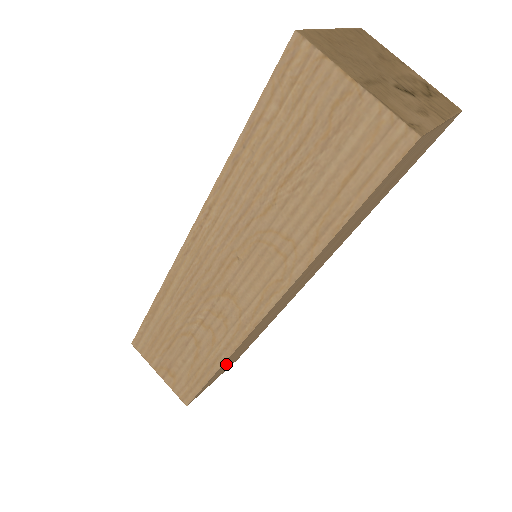
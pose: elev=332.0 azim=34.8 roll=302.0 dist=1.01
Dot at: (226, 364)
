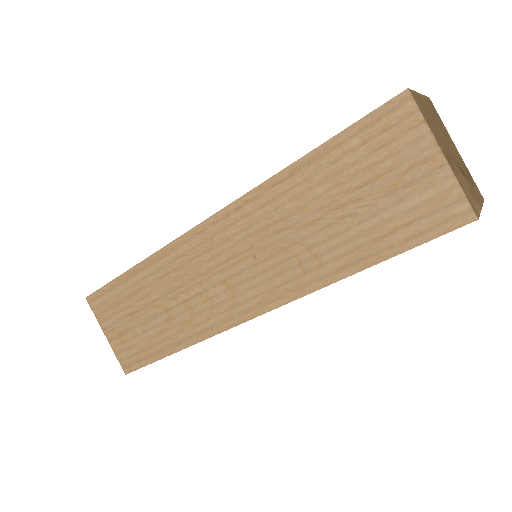
Dot at: occluded
